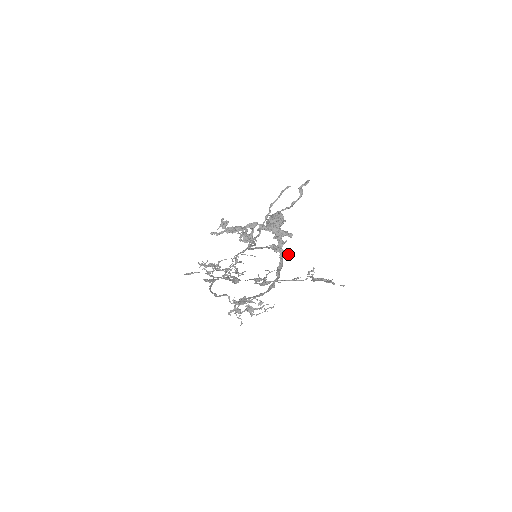
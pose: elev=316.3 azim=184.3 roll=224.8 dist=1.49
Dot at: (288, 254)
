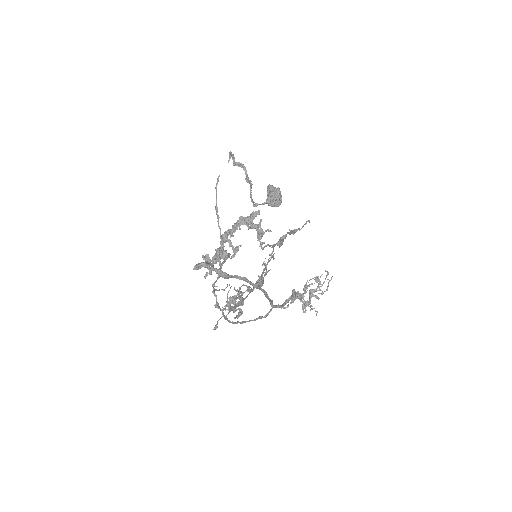
Dot at: (268, 231)
